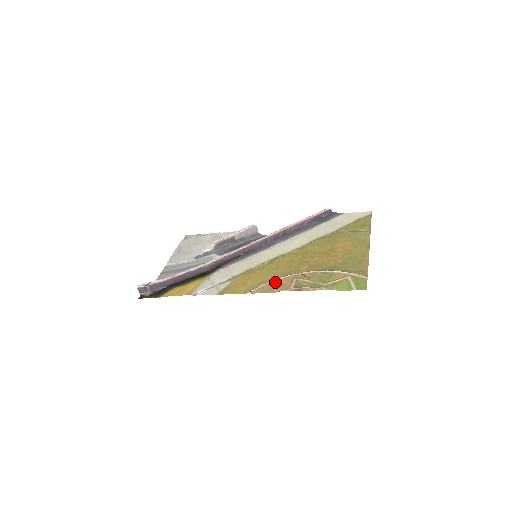
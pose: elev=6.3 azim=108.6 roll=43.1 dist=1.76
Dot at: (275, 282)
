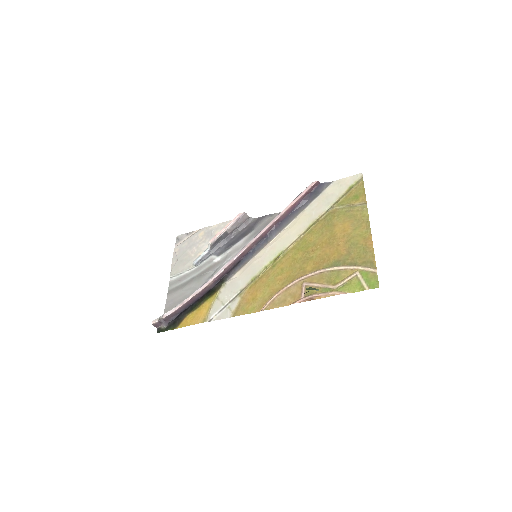
Dot at: (284, 292)
